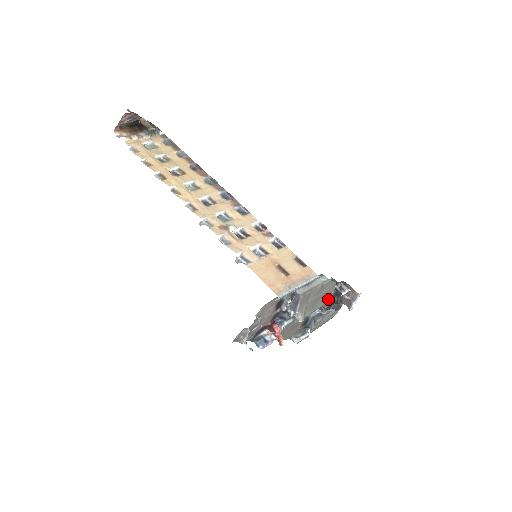
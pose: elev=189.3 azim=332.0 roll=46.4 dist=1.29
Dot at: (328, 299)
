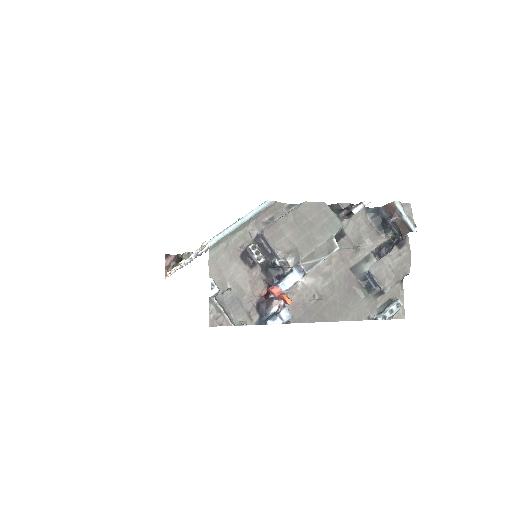
Dot at: (335, 227)
